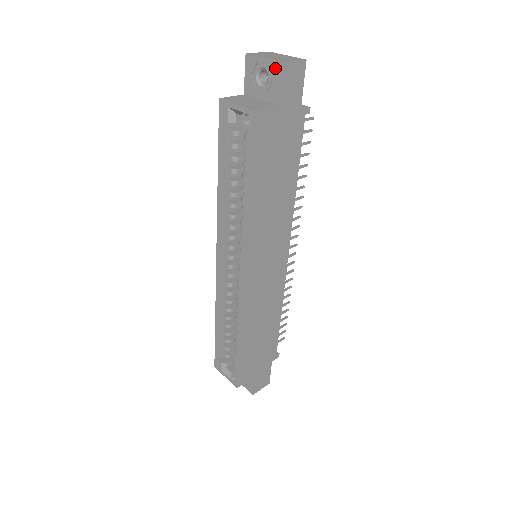
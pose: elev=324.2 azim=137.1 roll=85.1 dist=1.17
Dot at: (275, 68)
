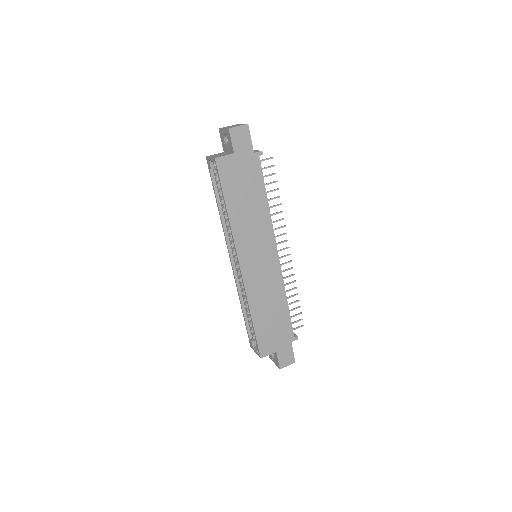
Dot at: (228, 133)
